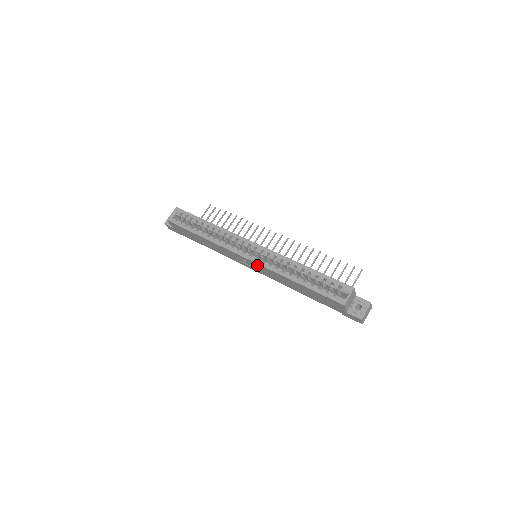
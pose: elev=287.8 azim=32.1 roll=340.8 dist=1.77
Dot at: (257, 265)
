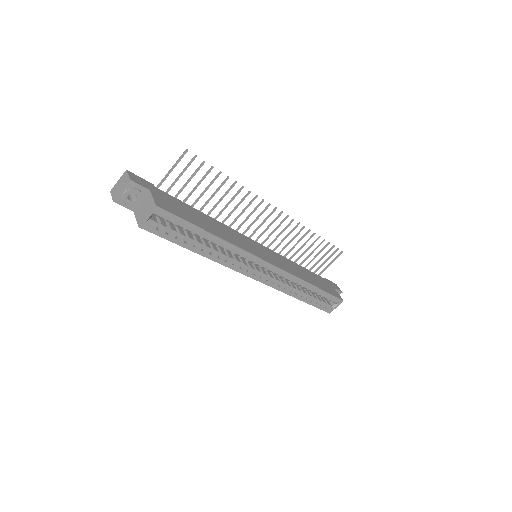
Dot at: occluded
